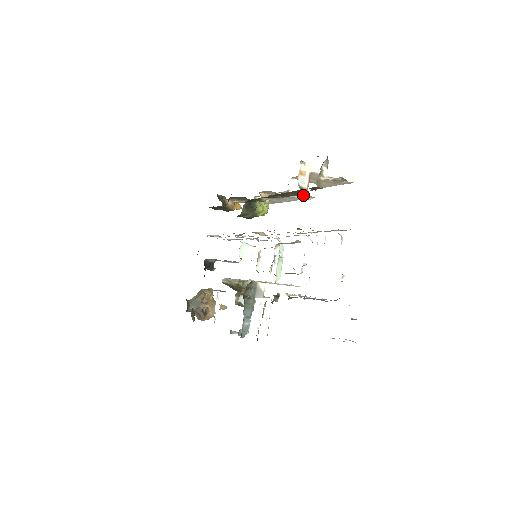
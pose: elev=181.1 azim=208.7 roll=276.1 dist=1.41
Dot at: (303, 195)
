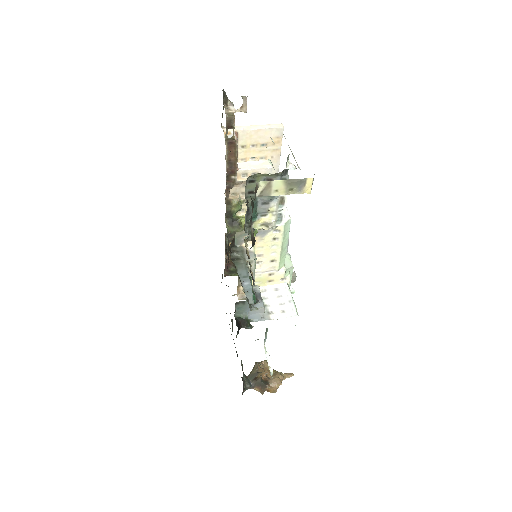
Dot at: (258, 171)
